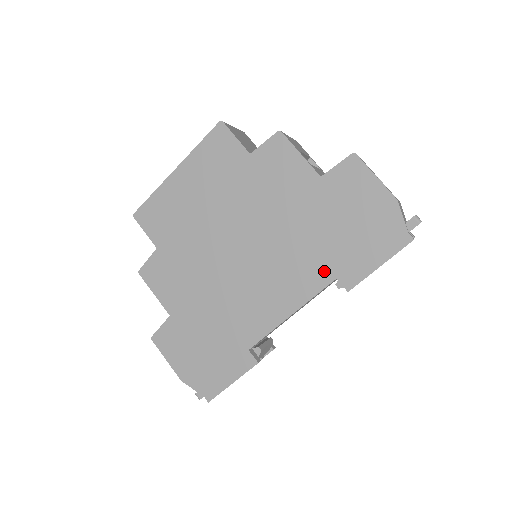
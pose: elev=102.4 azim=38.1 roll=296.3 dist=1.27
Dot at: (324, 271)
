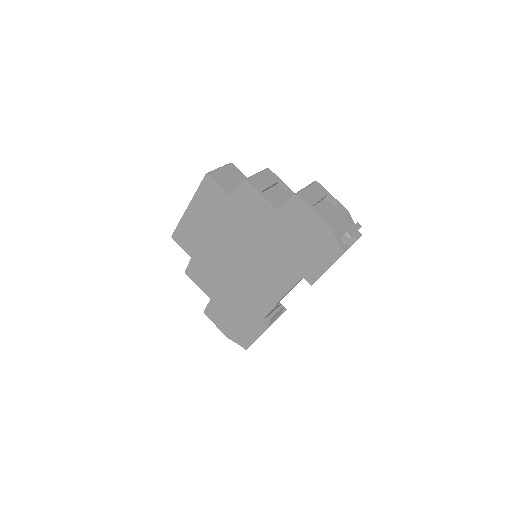
Dot at: (294, 272)
